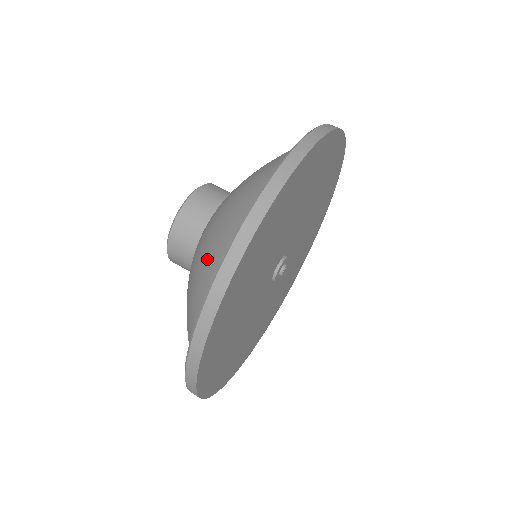
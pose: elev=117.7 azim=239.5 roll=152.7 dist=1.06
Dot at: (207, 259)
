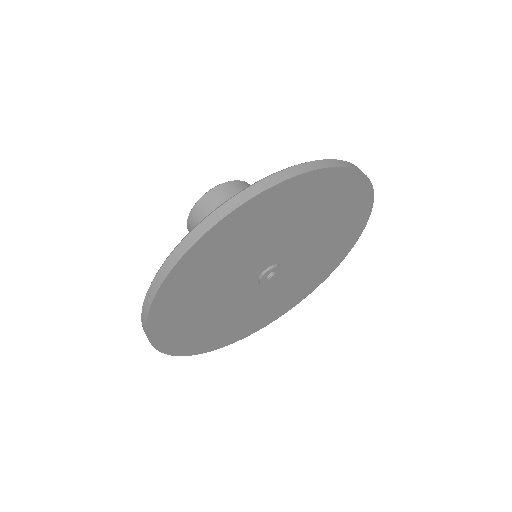
Dot at: occluded
